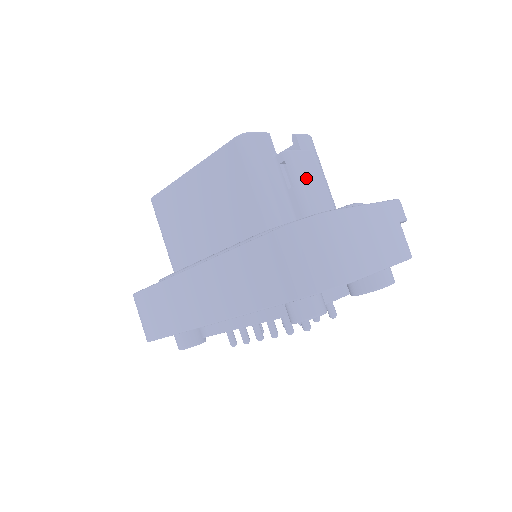
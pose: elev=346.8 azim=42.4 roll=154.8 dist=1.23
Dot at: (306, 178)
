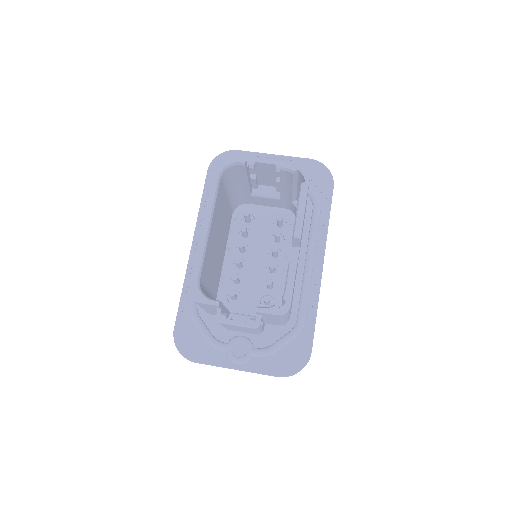
Dot at: (231, 327)
